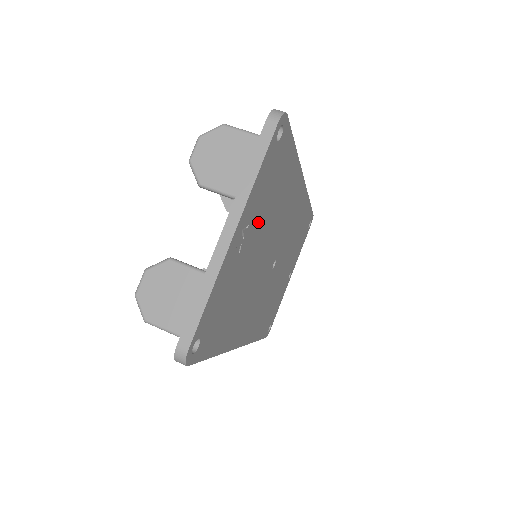
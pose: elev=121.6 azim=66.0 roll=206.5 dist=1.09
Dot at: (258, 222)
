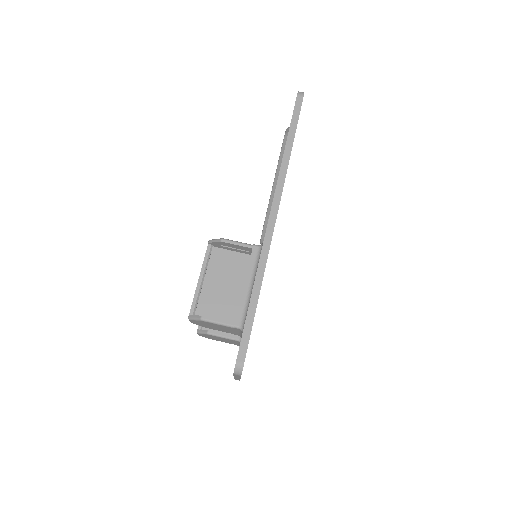
Dot at: occluded
